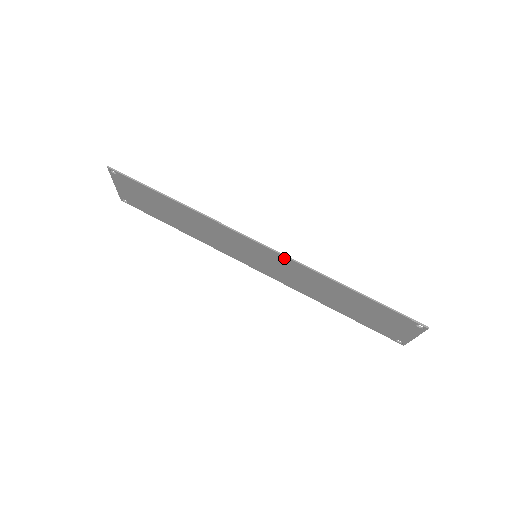
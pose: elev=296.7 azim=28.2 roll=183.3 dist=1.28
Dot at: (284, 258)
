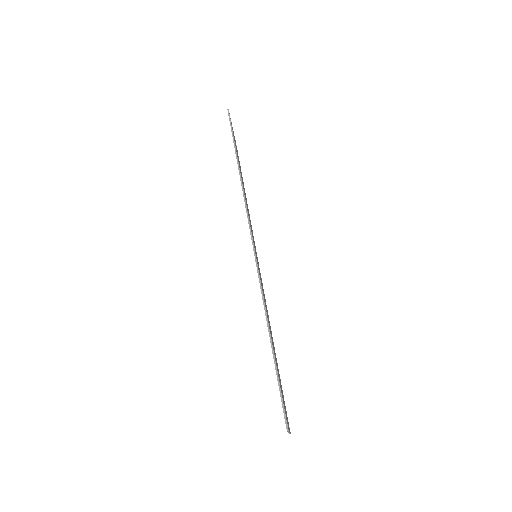
Dot at: (258, 272)
